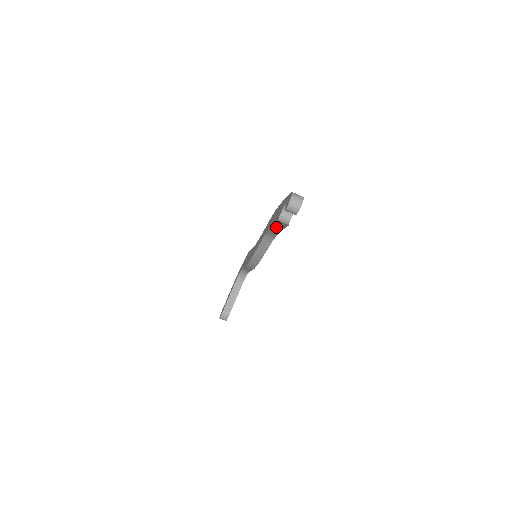
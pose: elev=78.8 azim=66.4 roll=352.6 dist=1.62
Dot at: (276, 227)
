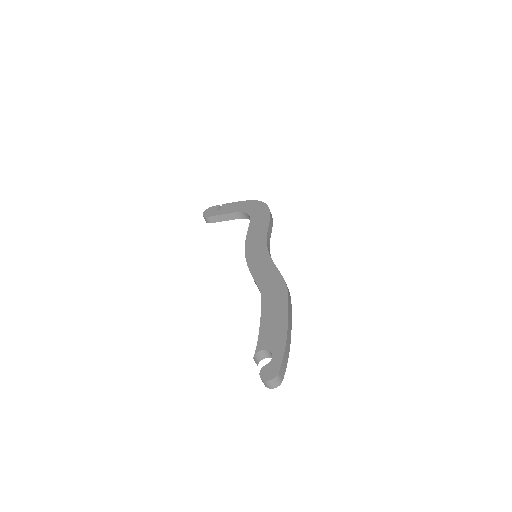
Dot at: (261, 328)
